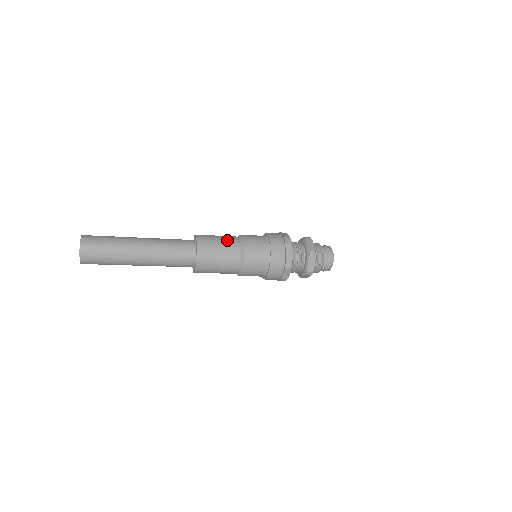
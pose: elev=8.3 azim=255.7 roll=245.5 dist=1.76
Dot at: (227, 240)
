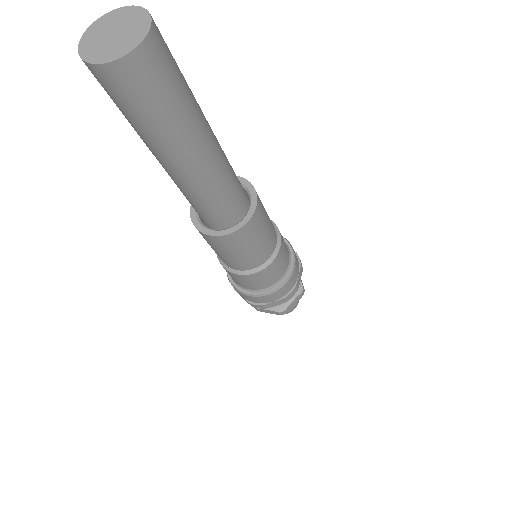
Dot at: occluded
